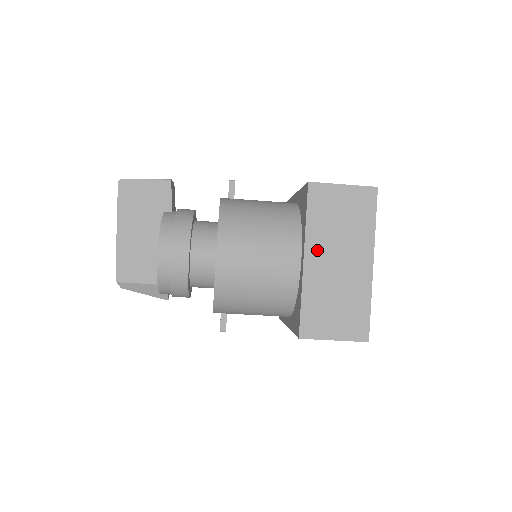
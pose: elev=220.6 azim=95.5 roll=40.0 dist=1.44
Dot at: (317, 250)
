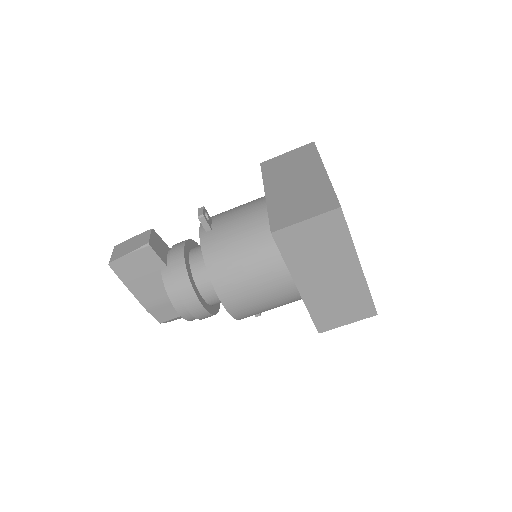
Dot at: (305, 277)
